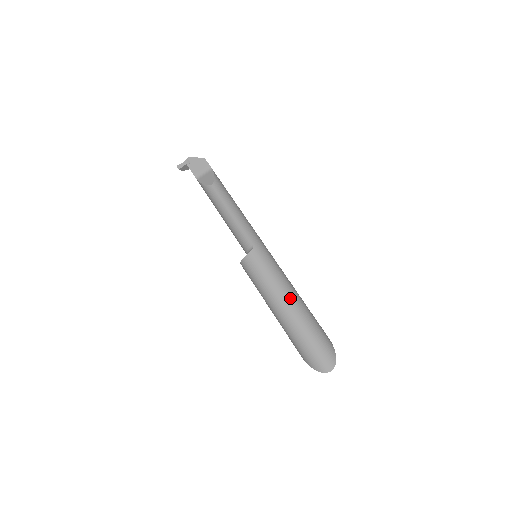
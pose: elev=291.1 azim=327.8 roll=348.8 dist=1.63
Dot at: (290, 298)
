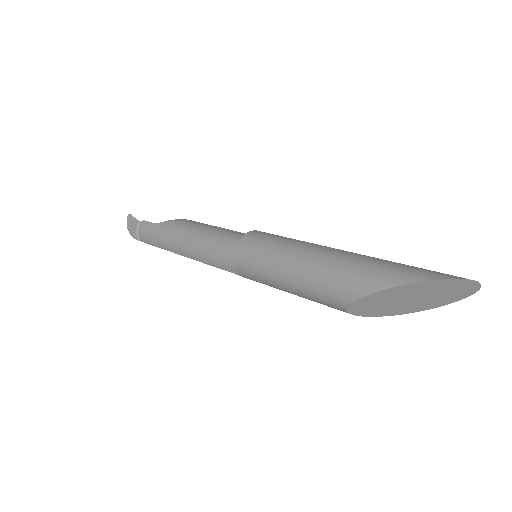
Dot at: occluded
